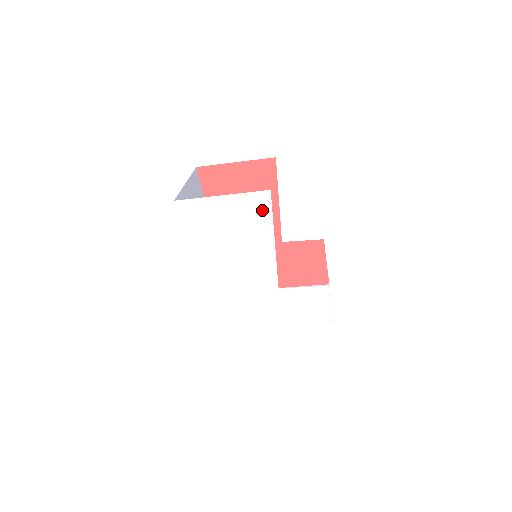
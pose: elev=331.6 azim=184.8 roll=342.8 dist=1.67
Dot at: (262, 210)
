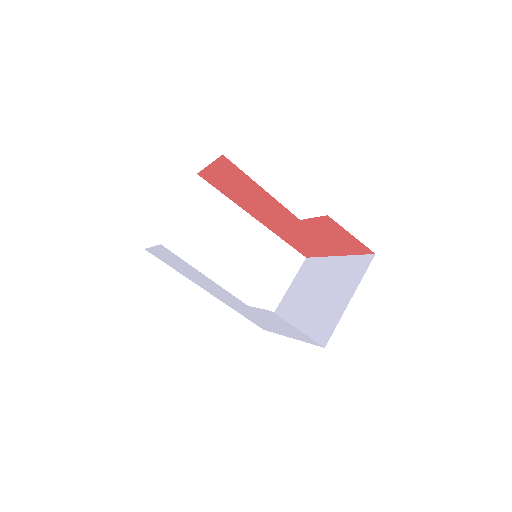
Dot at: (175, 256)
